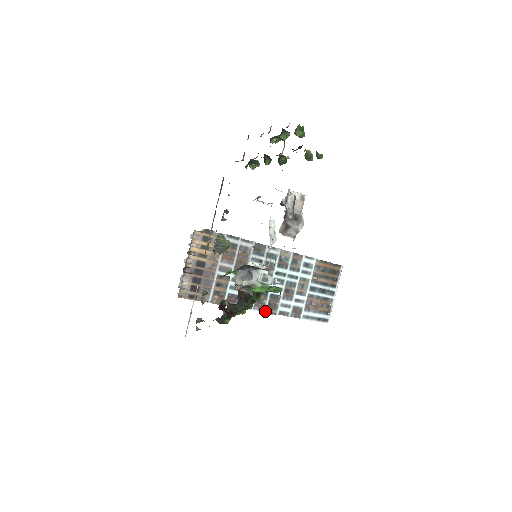
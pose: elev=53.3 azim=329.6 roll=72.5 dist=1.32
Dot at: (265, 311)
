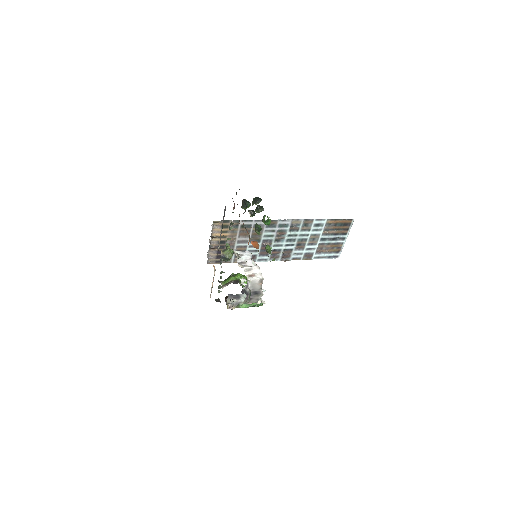
Dot at: (279, 260)
